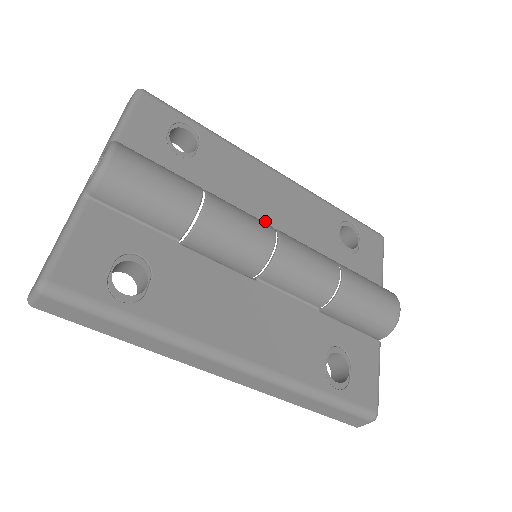
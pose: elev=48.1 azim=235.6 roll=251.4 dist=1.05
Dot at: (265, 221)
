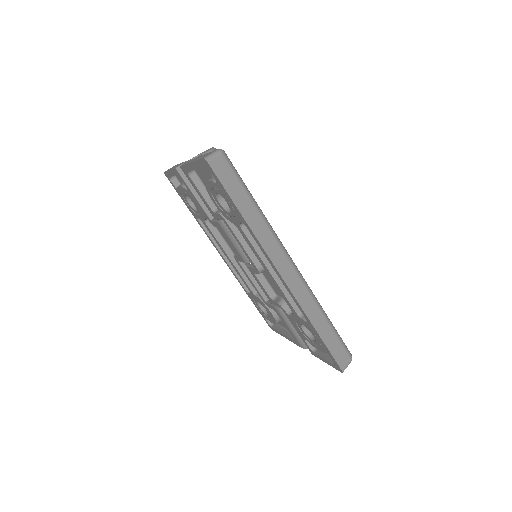
Dot at: occluded
